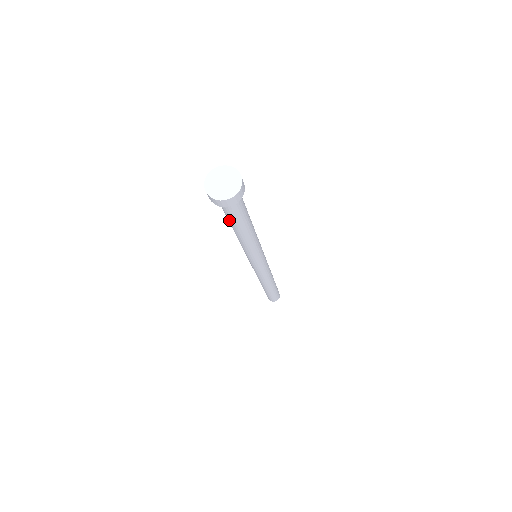
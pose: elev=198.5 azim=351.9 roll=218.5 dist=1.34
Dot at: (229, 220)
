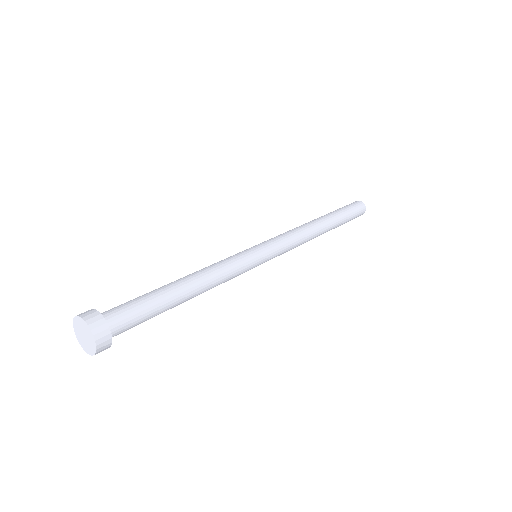
Dot at: occluded
